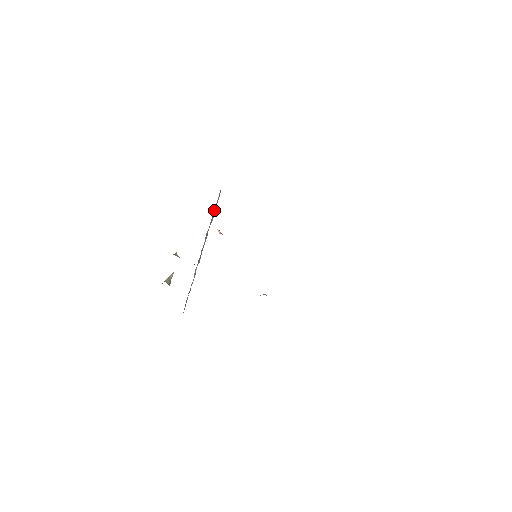
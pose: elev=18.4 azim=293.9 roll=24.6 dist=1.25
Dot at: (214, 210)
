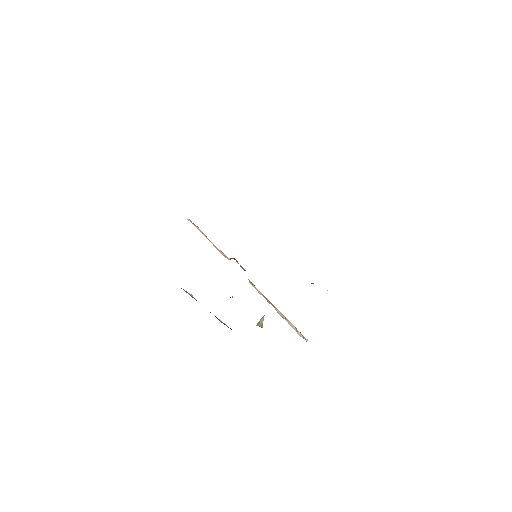
Dot at: occluded
